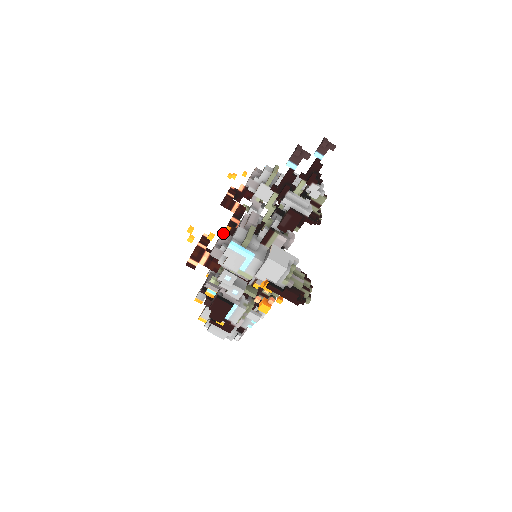
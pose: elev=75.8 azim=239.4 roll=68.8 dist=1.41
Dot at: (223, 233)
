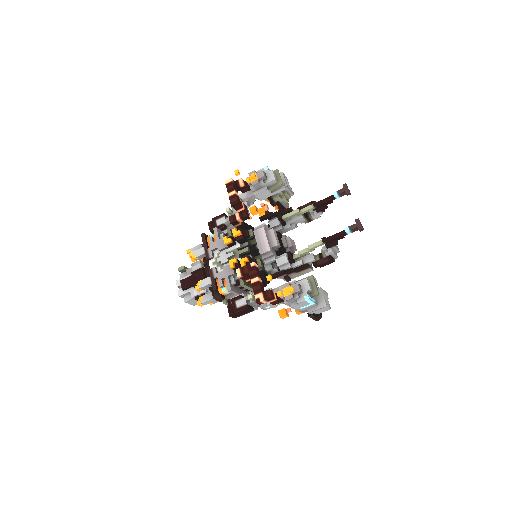
Dot at: (299, 286)
